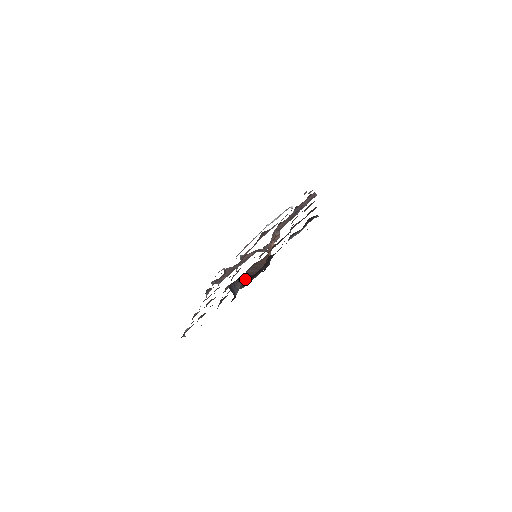
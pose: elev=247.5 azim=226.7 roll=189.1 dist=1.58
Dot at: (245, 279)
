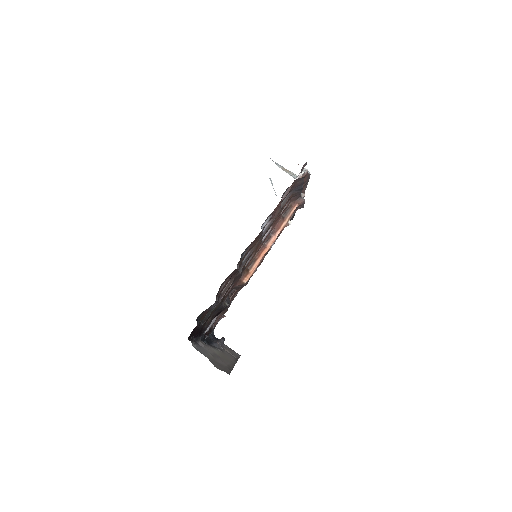
Dot at: occluded
